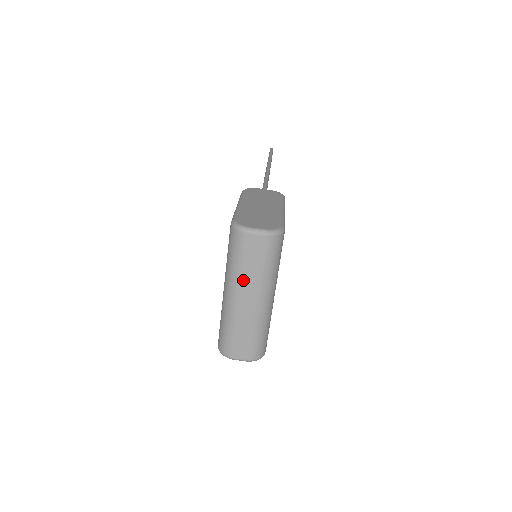
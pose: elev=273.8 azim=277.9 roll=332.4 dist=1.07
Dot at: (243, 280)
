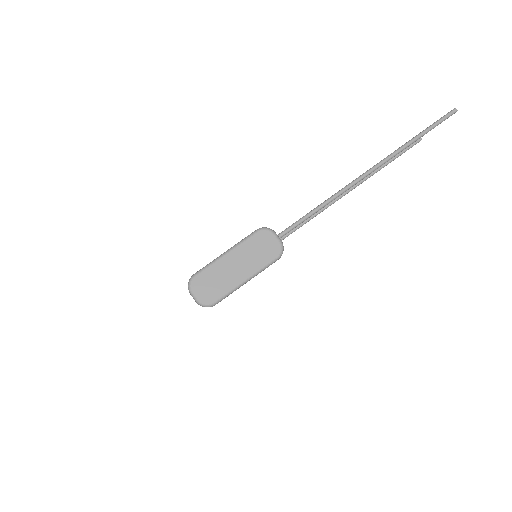
Dot at: occluded
